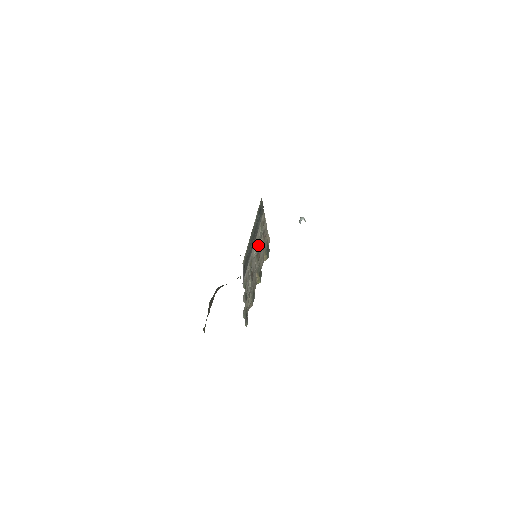
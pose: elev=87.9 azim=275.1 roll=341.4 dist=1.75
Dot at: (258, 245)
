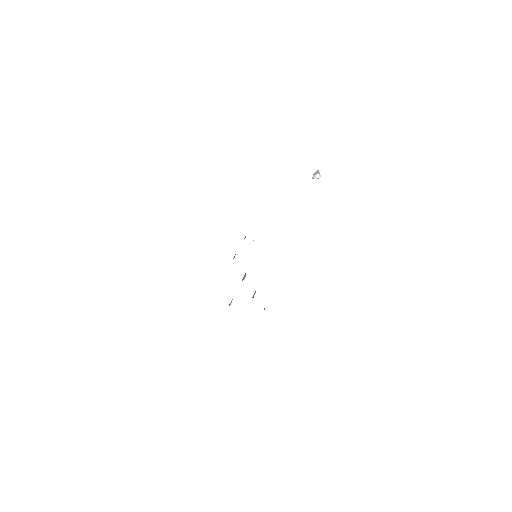
Dot at: occluded
